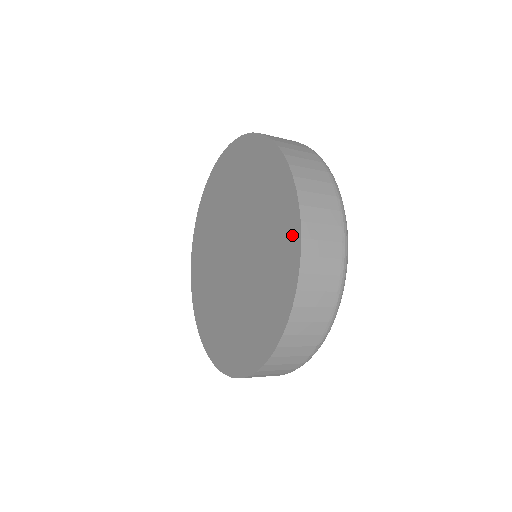
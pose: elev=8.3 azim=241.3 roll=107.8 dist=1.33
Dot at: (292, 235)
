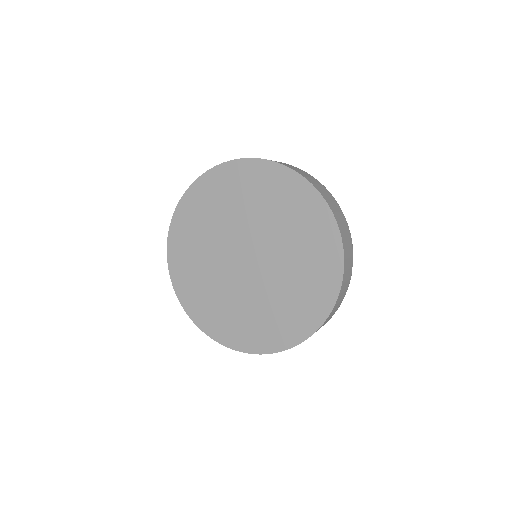
Dot at: (302, 190)
